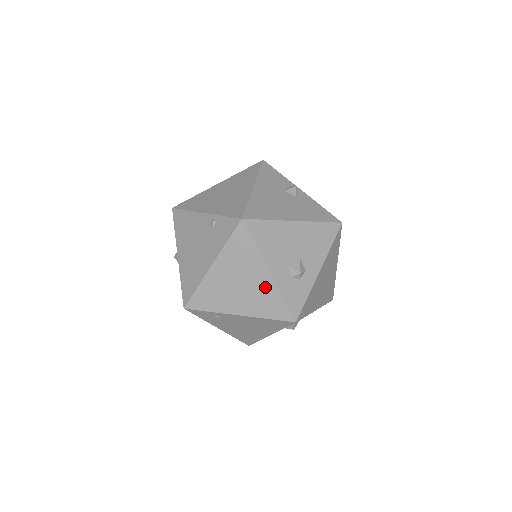
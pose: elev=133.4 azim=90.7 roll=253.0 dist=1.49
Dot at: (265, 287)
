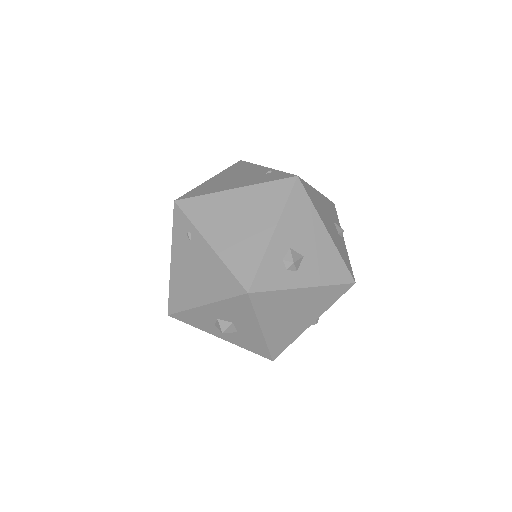
Dot at: (257, 240)
